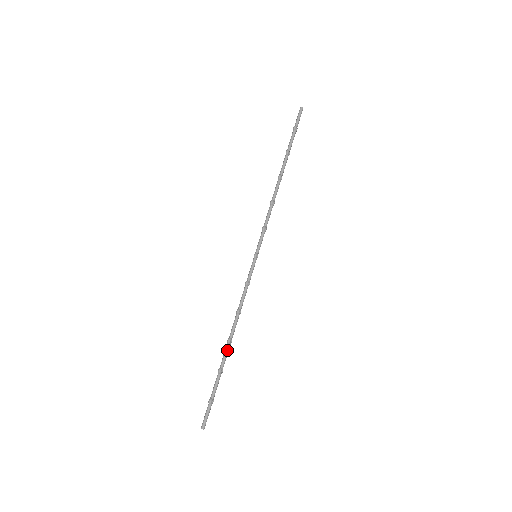
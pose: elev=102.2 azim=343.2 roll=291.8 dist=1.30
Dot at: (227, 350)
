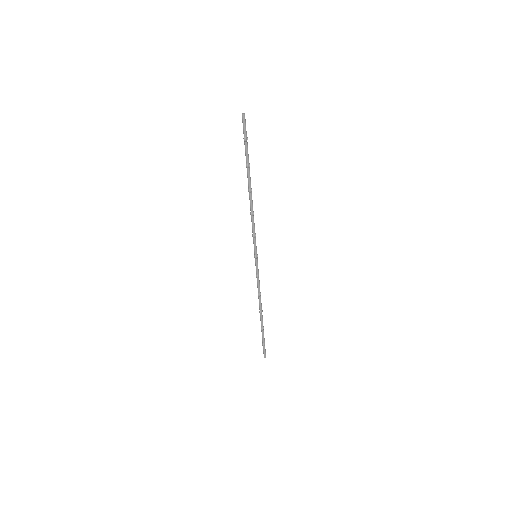
Dot at: (262, 318)
